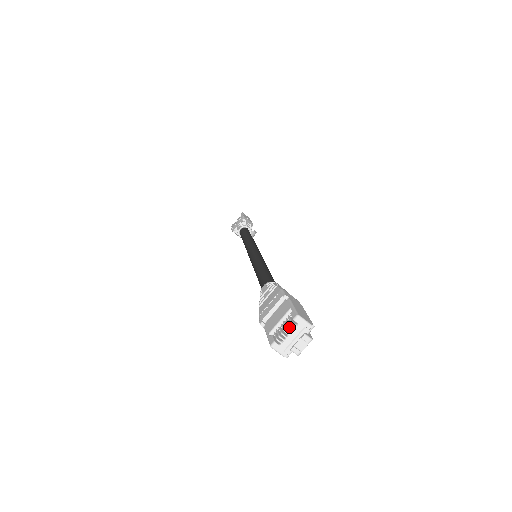
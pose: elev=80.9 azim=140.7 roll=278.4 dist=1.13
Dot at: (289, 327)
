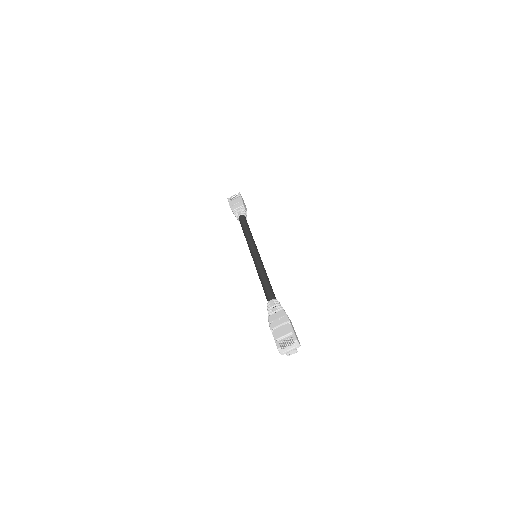
Dot at: (289, 343)
